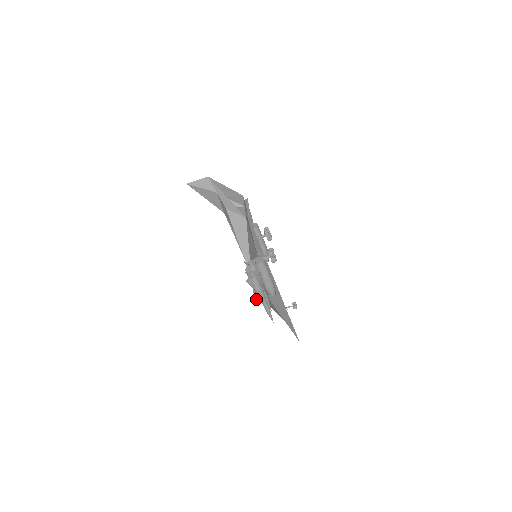
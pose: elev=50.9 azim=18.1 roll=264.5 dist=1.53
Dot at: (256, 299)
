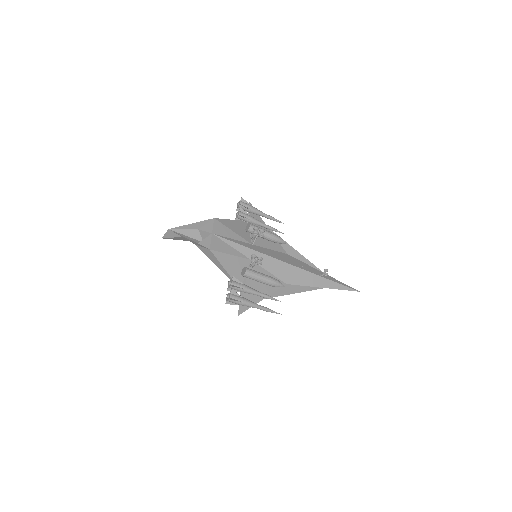
Dot at: (244, 311)
